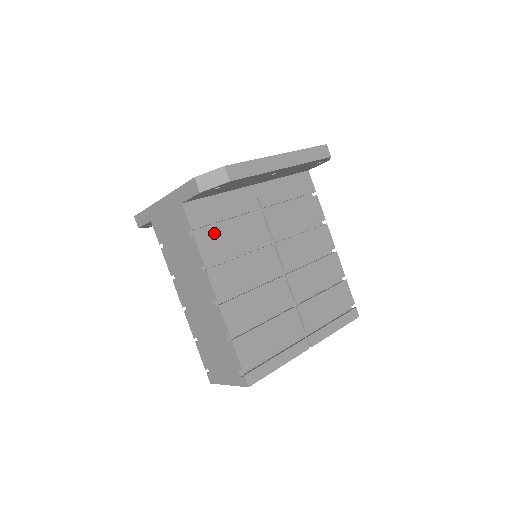
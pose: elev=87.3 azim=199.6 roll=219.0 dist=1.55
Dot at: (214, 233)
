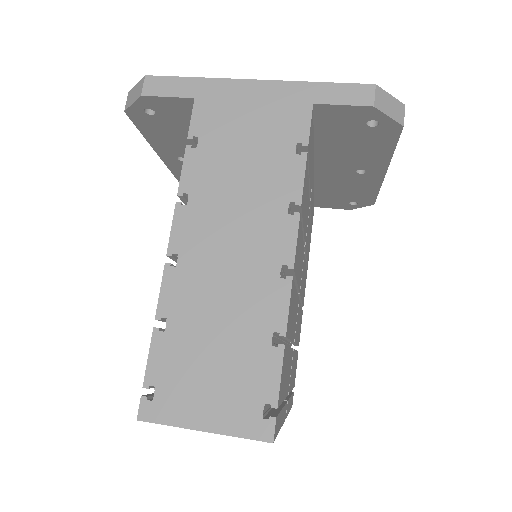
Dot at: (307, 177)
